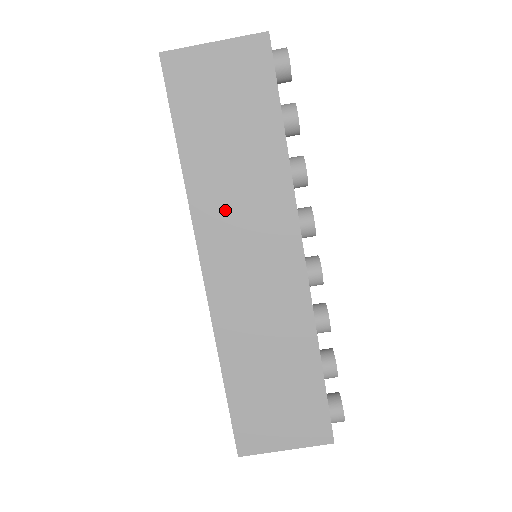
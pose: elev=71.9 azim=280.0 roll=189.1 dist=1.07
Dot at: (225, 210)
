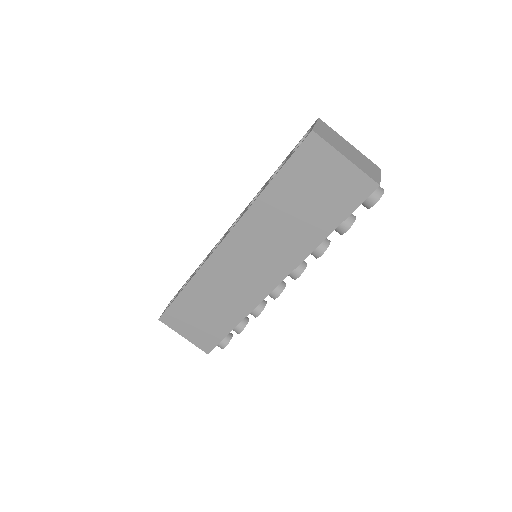
Dot at: (261, 233)
